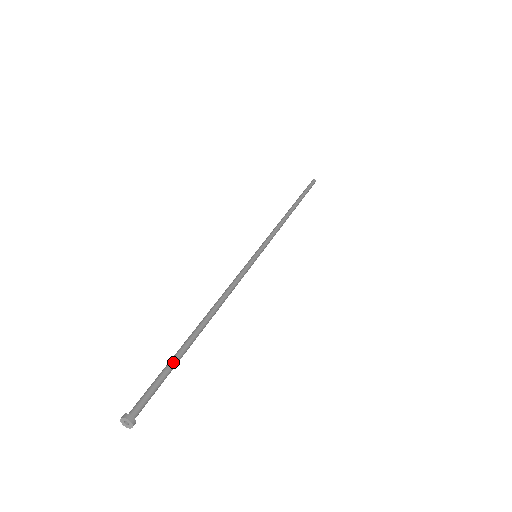
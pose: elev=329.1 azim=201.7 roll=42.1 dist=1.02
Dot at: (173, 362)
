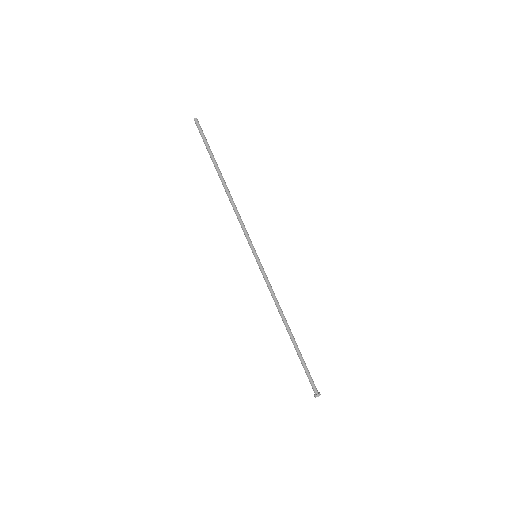
Dot at: occluded
